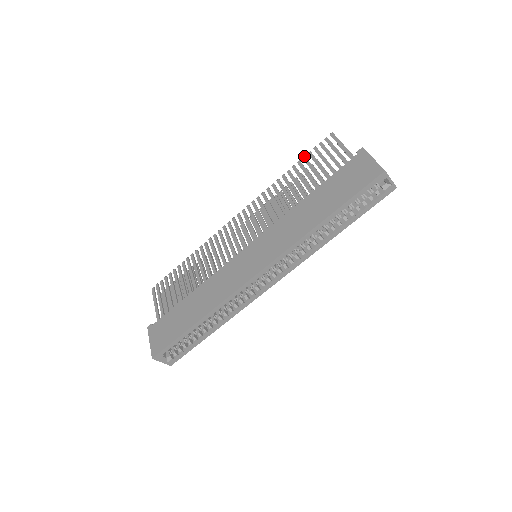
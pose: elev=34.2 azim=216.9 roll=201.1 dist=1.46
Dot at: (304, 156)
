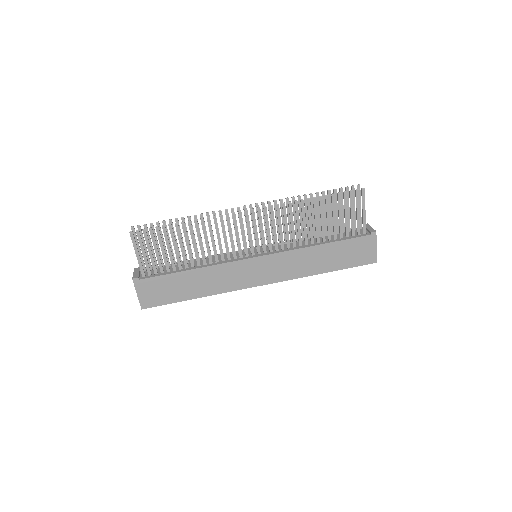
Dot at: (334, 195)
